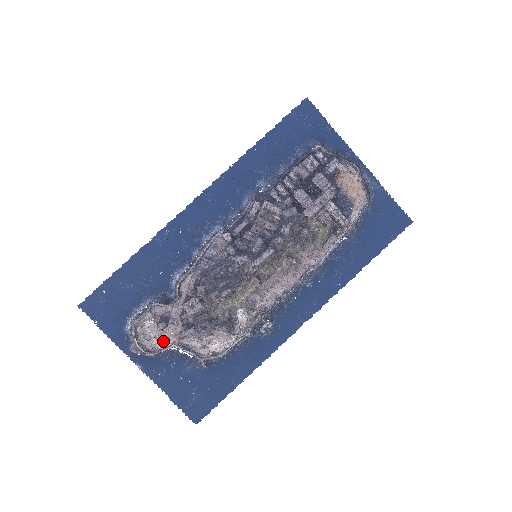
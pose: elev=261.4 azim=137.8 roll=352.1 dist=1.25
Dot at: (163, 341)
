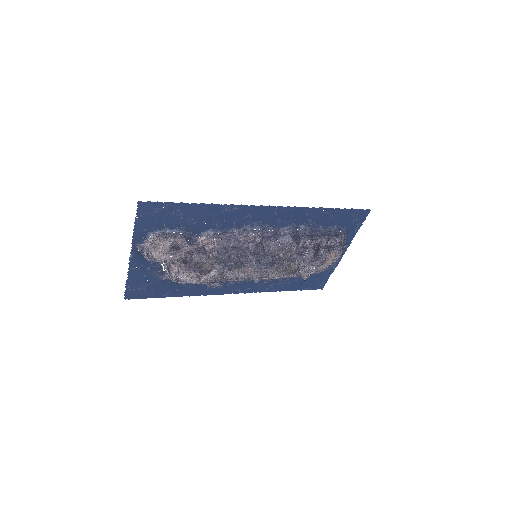
Dot at: (162, 256)
